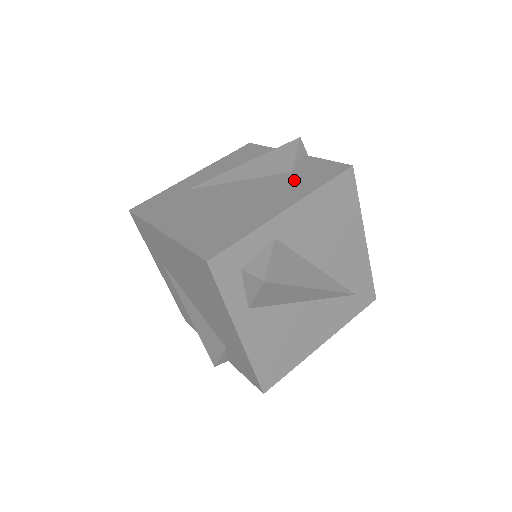
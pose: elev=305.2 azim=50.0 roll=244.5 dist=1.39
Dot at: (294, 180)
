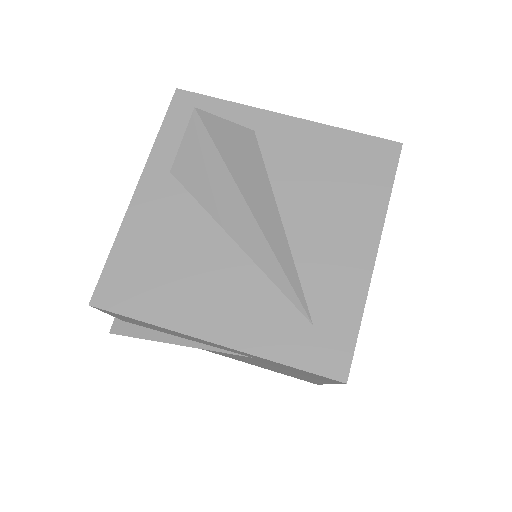
Dot at: occluded
